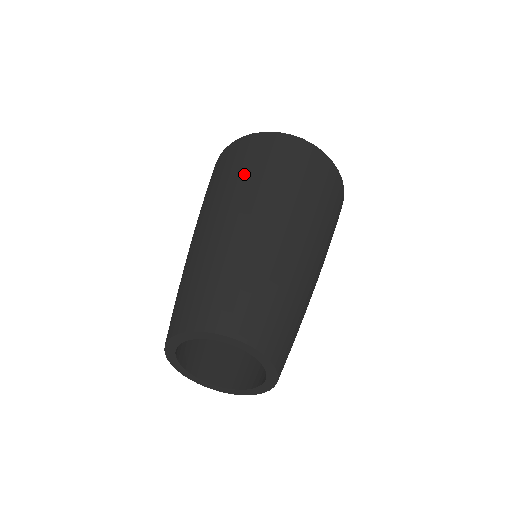
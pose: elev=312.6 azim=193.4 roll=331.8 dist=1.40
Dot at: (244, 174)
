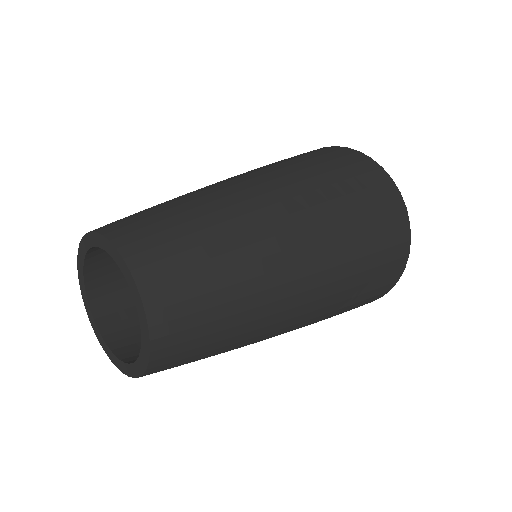
Dot at: (325, 178)
